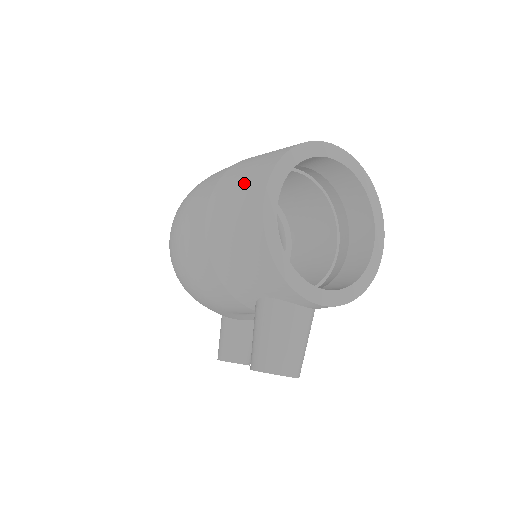
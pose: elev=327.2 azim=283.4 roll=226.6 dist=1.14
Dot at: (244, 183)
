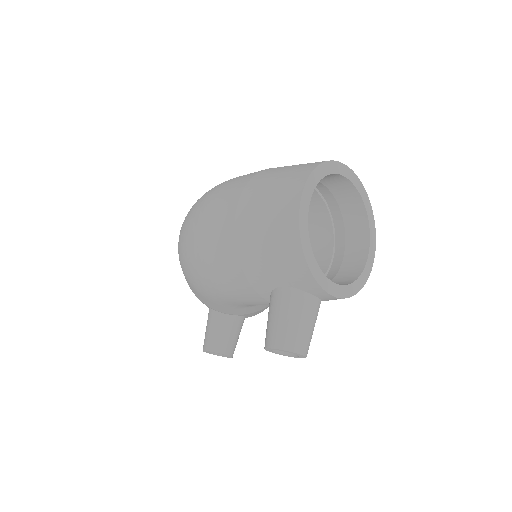
Dot at: (278, 187)
